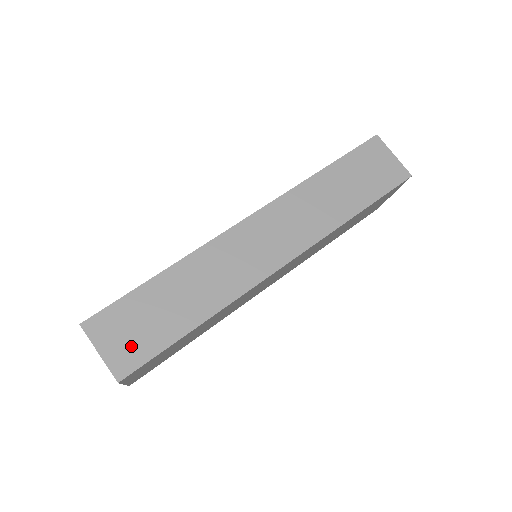
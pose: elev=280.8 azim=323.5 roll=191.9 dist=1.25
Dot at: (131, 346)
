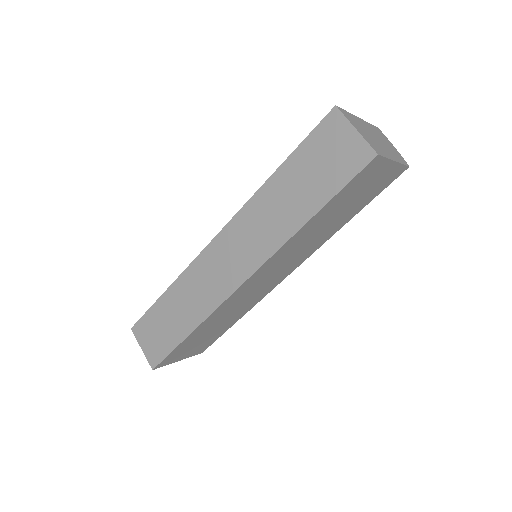
Dot at: (156, 346)
